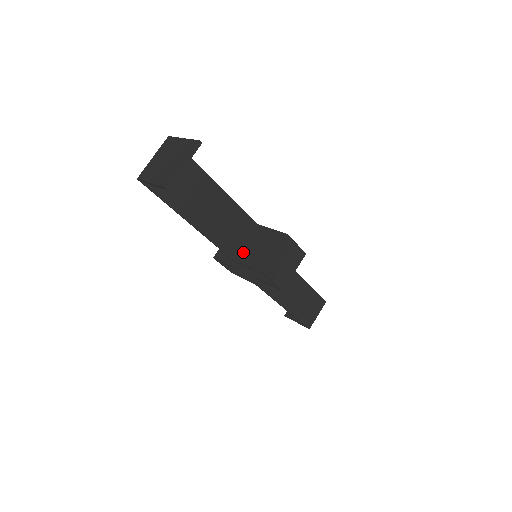
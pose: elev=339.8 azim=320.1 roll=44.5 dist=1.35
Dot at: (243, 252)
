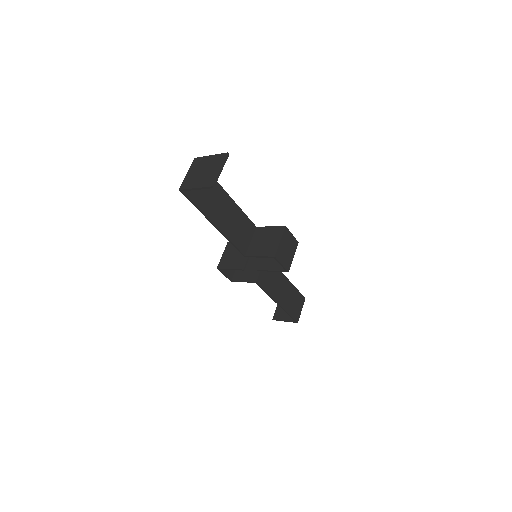
Dot at: (252, 248)
